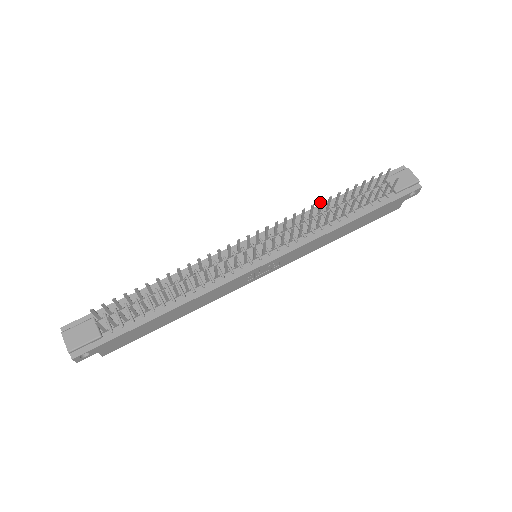
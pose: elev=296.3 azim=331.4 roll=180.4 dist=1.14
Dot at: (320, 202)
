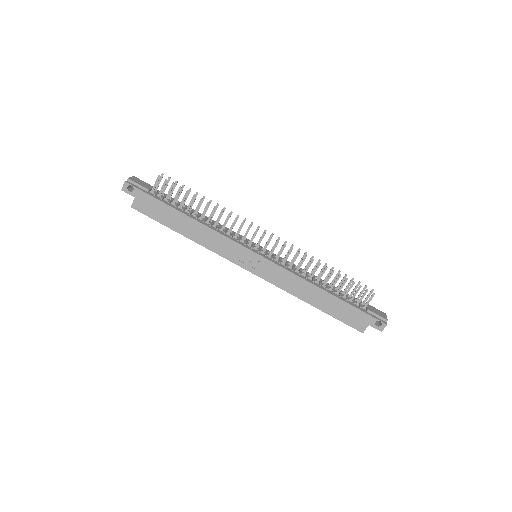
Dot at: (318, 260)
